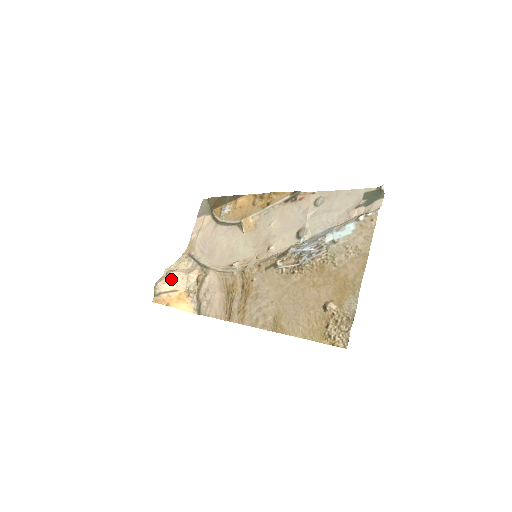
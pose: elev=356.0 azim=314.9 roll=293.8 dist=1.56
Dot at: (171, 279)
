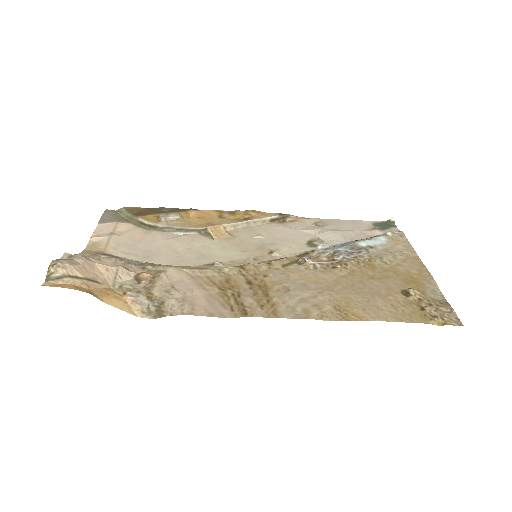
Dot at: (87, 263)
